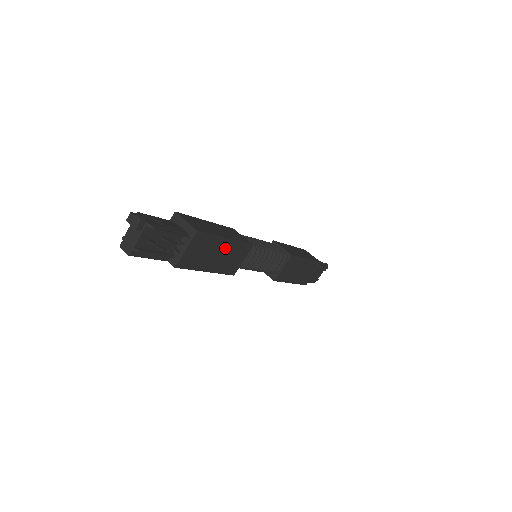
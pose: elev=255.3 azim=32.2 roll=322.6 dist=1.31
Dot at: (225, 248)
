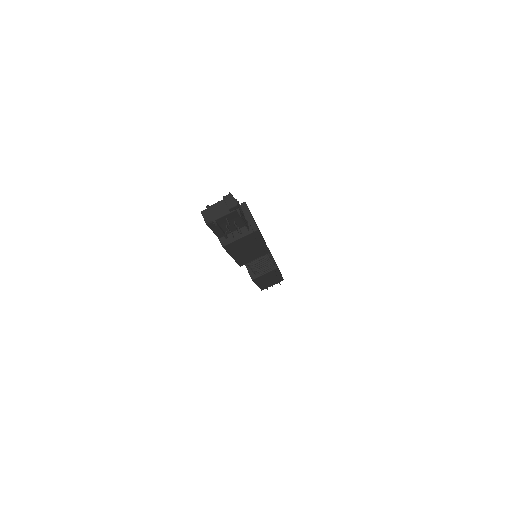
Dot at: (257, 247)
